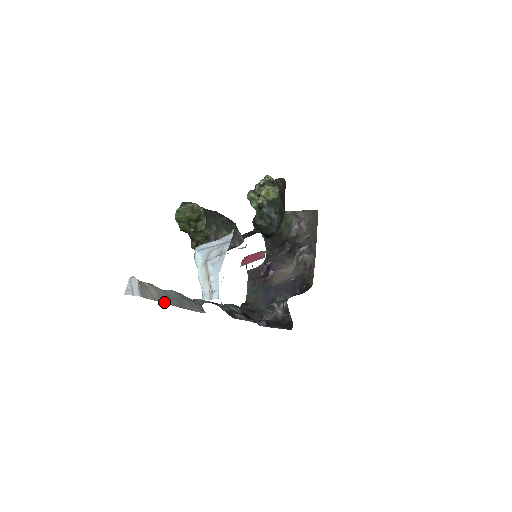
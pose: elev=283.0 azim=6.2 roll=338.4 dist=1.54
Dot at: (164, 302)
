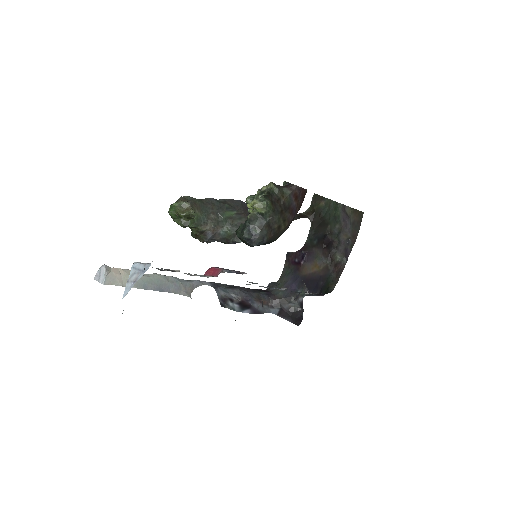
Dot at: (137, 287)
